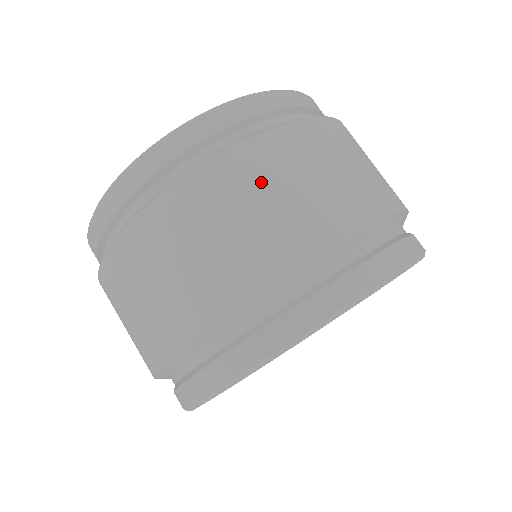
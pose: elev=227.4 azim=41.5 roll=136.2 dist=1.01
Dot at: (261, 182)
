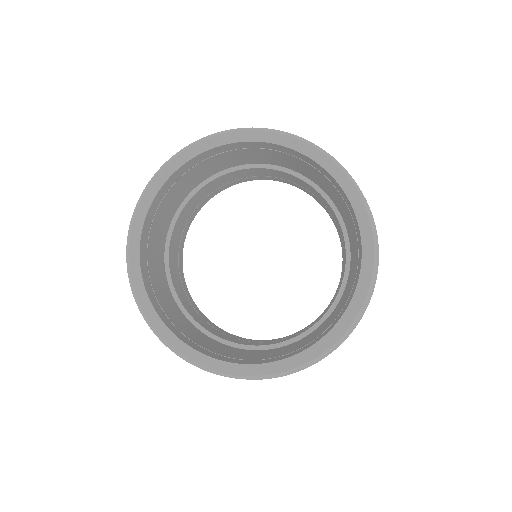
Dot at: occluded
